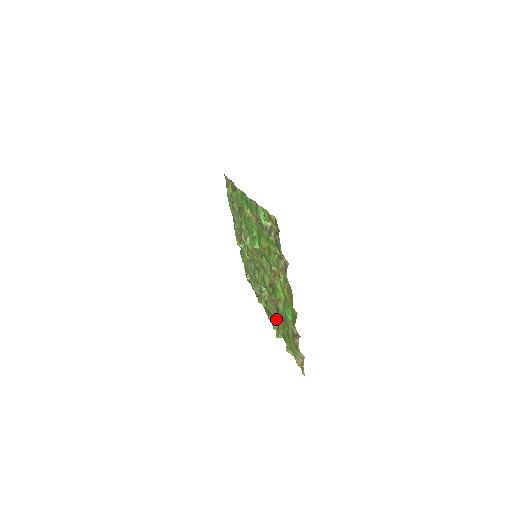
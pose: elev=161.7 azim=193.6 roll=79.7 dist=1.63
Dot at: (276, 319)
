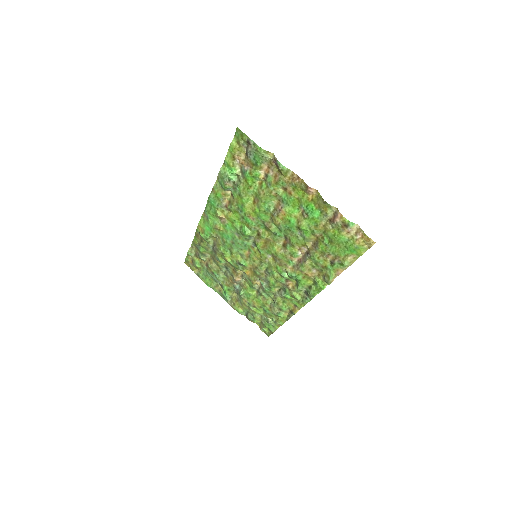
Dot at: (316, 275)
